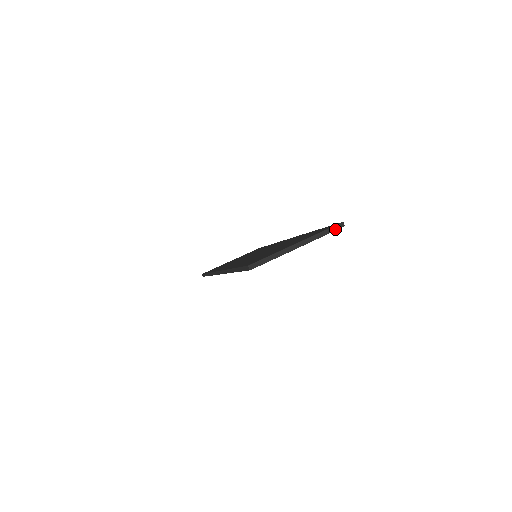
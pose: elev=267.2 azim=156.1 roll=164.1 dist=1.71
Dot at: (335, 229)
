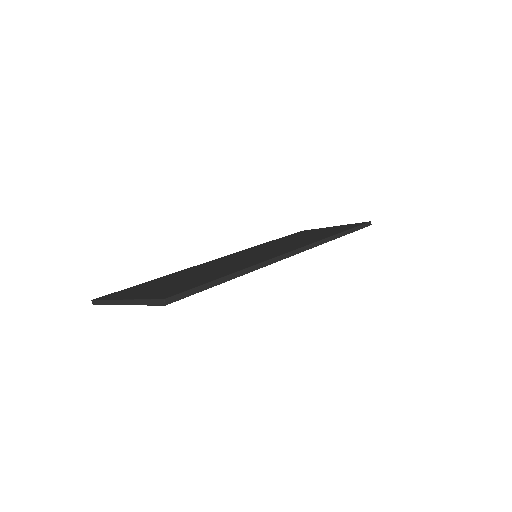
Dot at: (156, 303)
